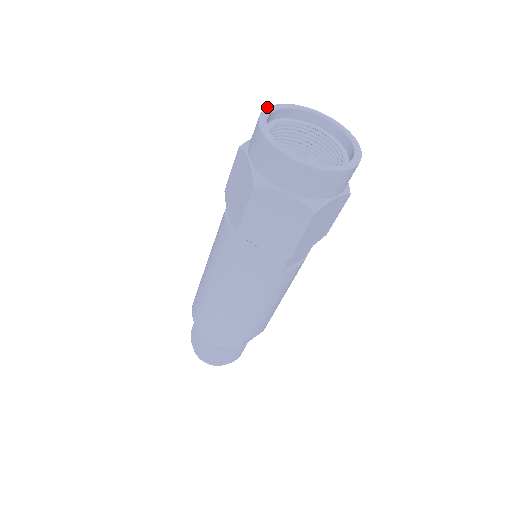
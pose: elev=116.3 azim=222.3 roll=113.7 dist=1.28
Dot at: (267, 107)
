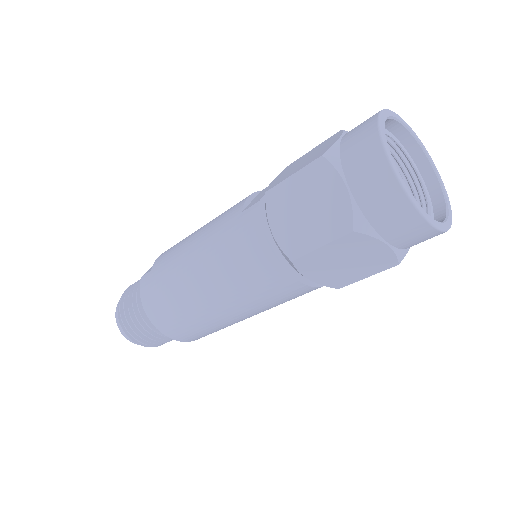
Dot at: (379, 118)
